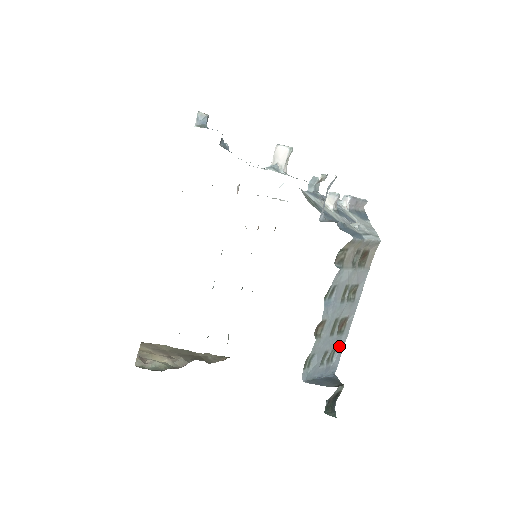
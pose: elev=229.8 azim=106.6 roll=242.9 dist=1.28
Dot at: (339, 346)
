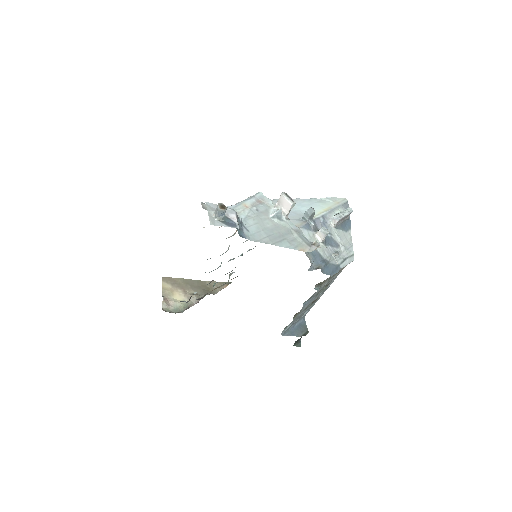
Dot at: occluded
